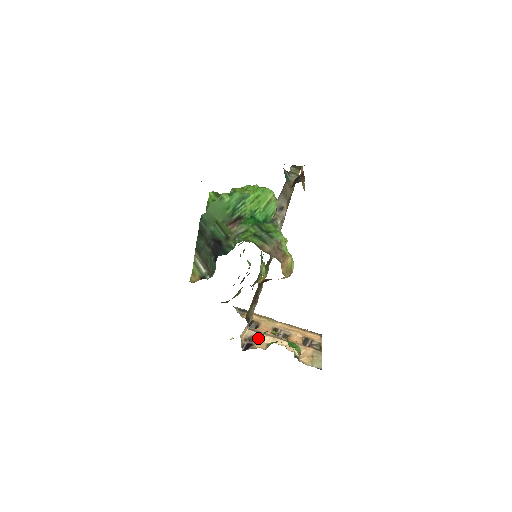
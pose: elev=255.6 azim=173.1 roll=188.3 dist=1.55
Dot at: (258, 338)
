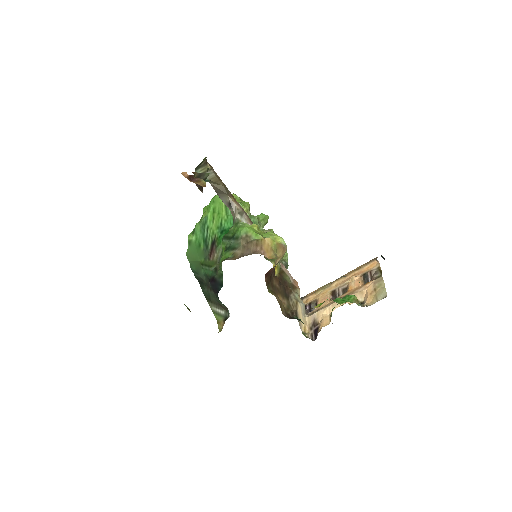
Dot at: (320, 317)
